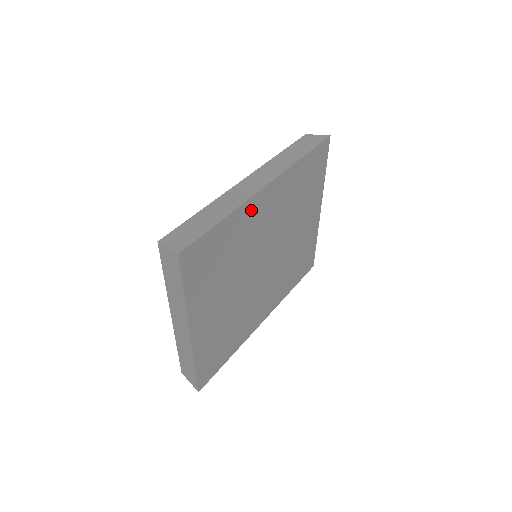
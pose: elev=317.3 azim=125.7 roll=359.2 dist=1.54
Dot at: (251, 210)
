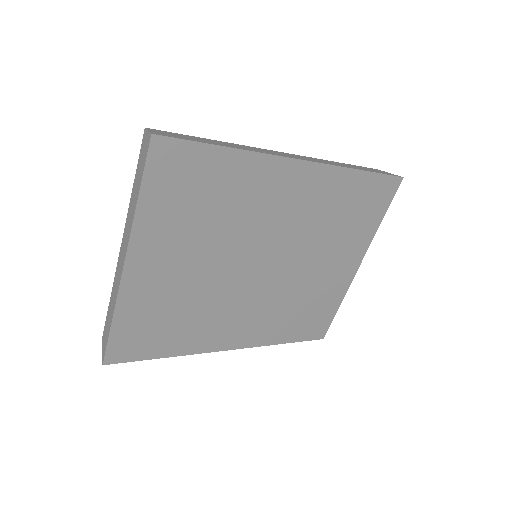
Dot at: (268, 173)
